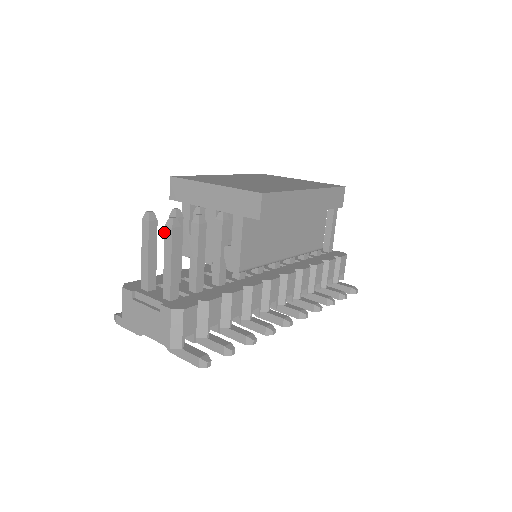
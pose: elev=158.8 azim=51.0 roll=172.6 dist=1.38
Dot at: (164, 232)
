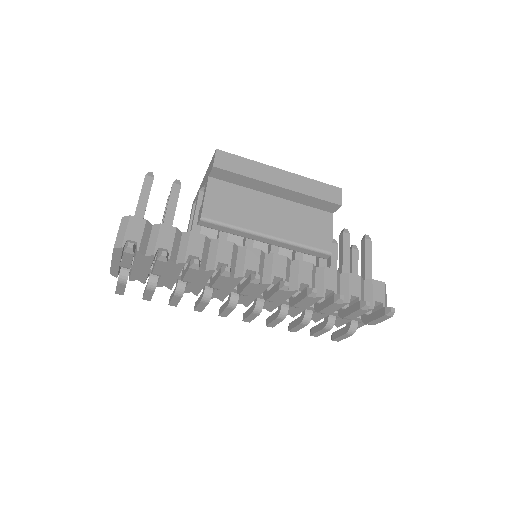
Dot at: occluded
